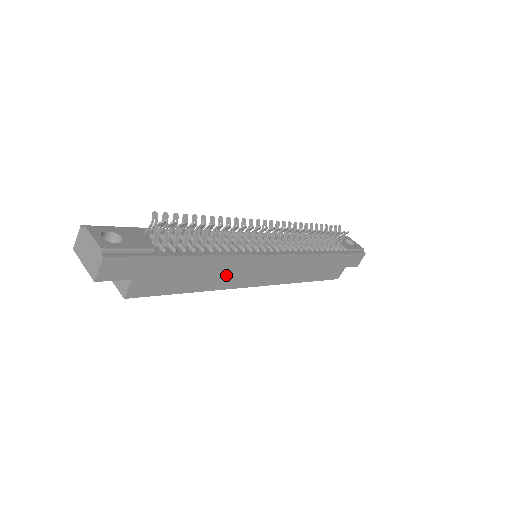
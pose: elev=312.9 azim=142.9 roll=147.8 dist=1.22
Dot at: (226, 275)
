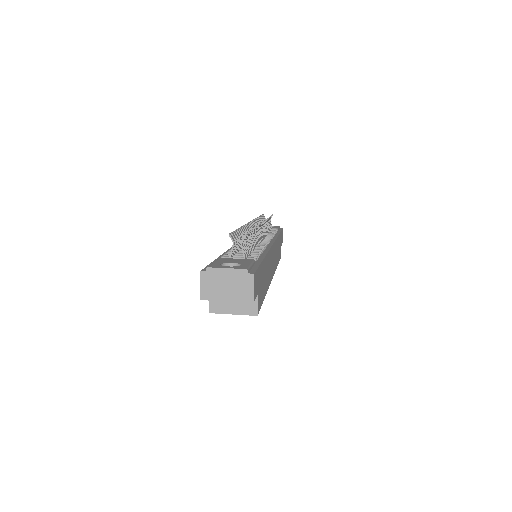
Dot at: (269, 272)
